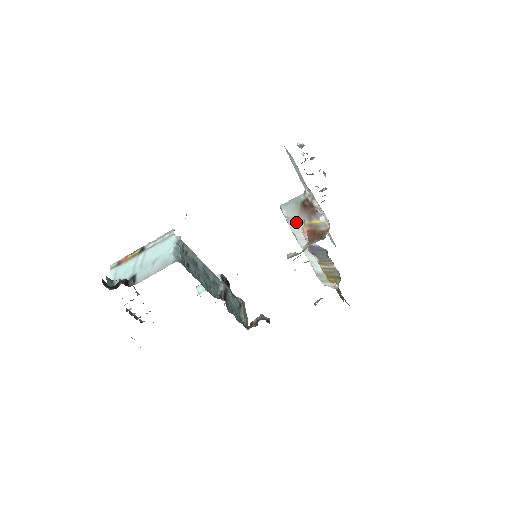
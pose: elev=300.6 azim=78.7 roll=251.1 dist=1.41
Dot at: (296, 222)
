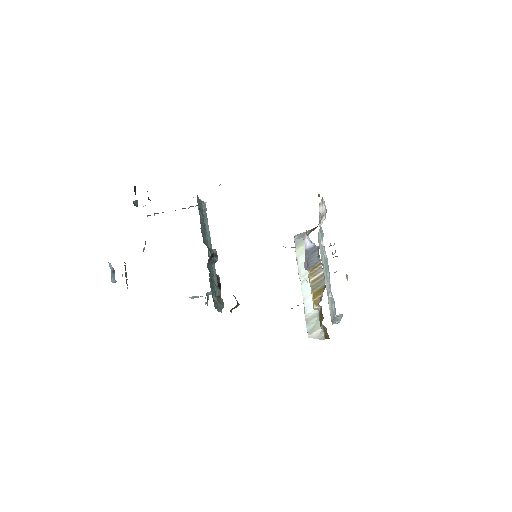
Dot at: (302, 242)
